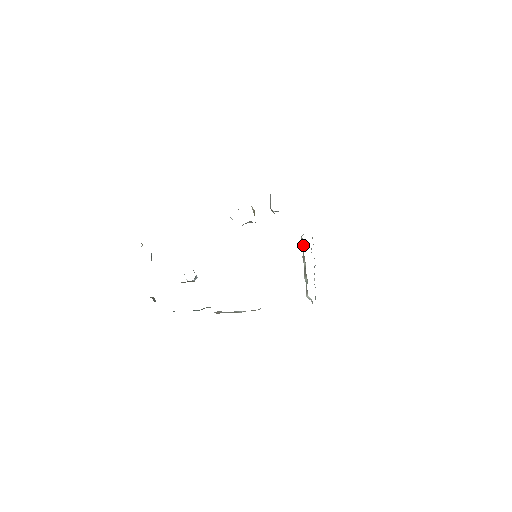
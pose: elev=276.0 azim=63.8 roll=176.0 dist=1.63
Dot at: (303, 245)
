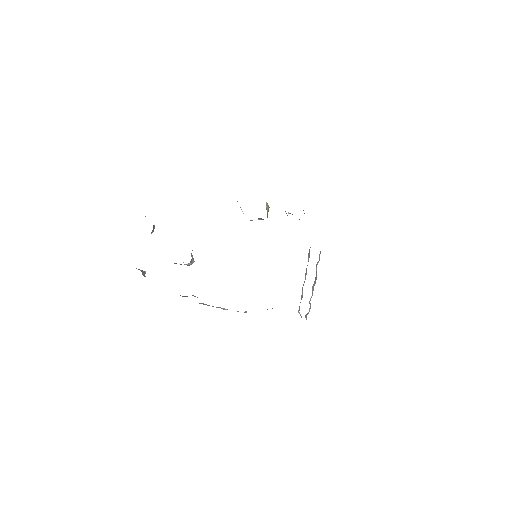
Dot at: (309, 257)
